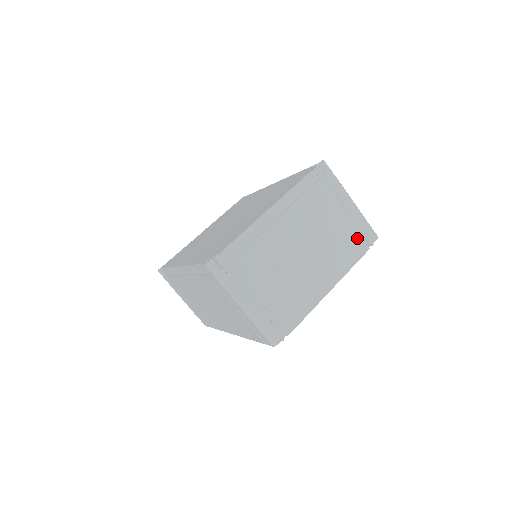
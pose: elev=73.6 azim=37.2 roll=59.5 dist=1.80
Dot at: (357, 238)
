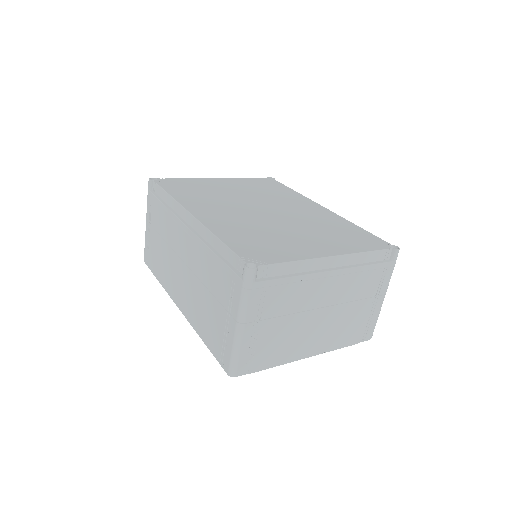
Dot at: (360, 329)
